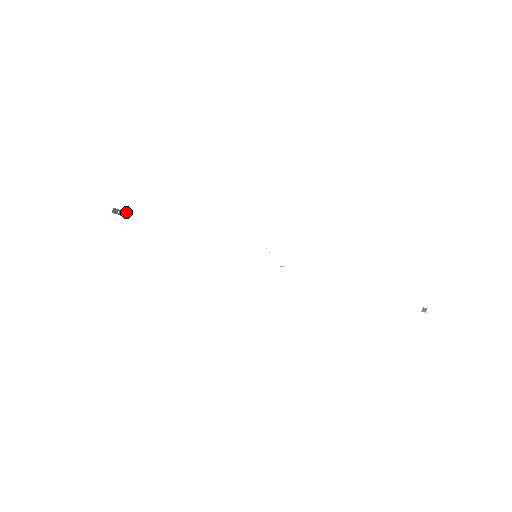
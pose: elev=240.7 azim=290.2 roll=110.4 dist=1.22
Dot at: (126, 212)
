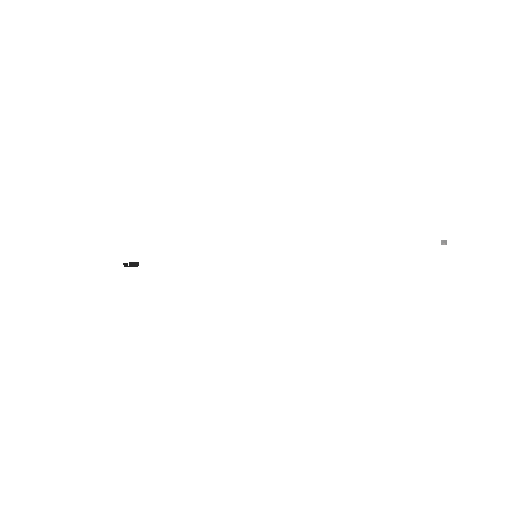
Dot at: (134, 262)
